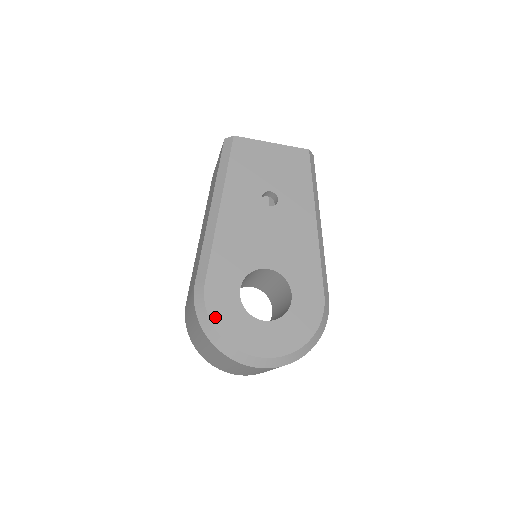
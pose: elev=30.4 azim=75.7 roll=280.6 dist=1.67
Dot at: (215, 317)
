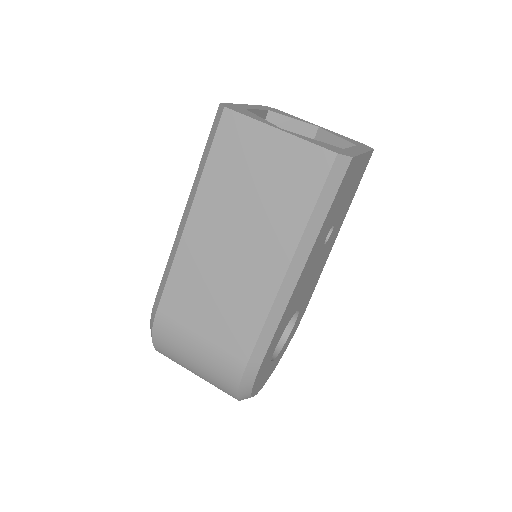
Dot at: (255, 386)
